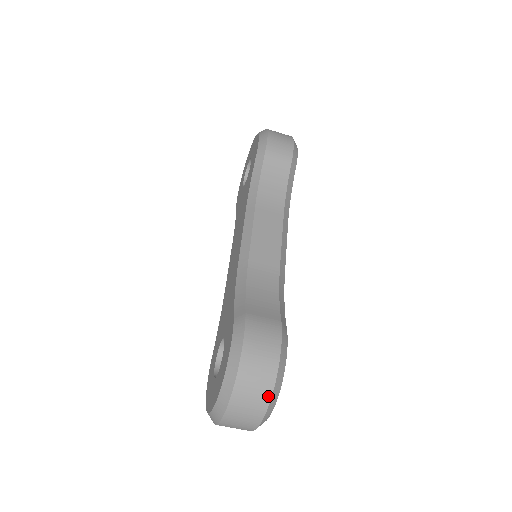
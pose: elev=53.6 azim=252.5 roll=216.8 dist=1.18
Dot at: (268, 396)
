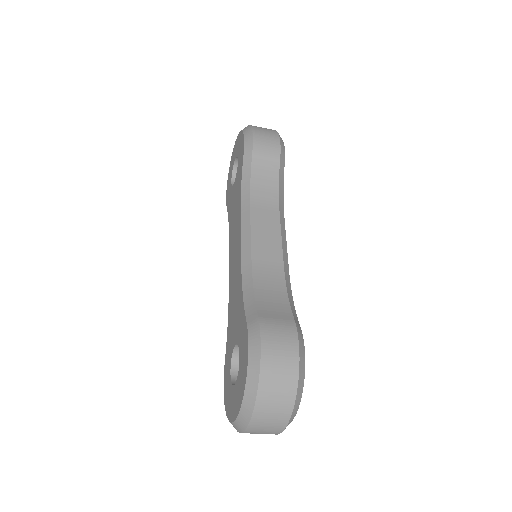
Dot at: (292, 398)
